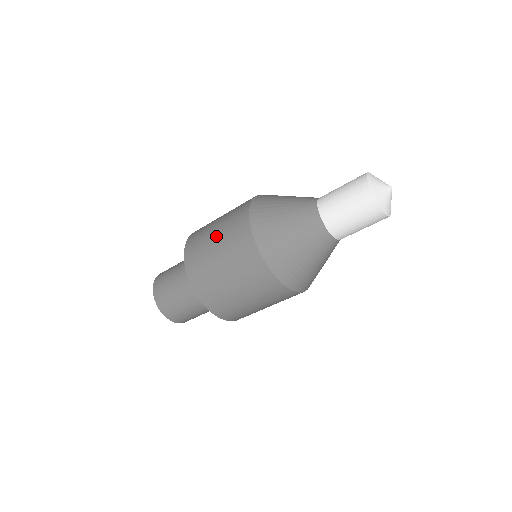
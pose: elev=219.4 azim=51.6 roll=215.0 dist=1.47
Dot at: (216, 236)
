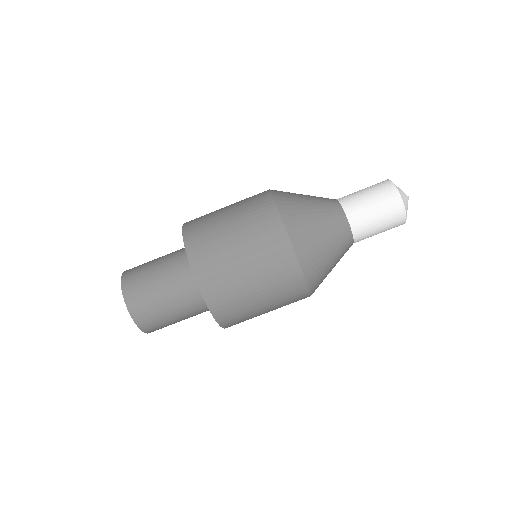
Dot at: (236, 238)
